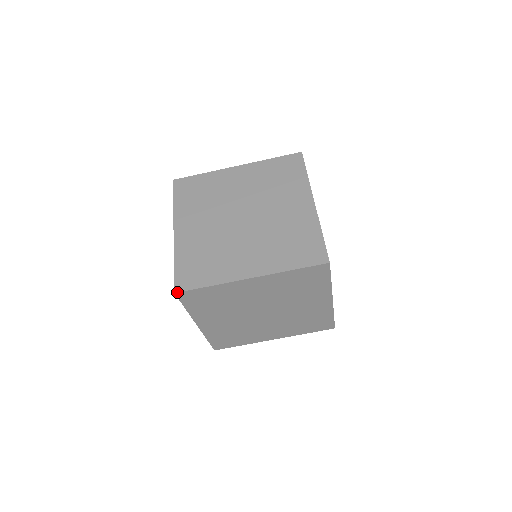
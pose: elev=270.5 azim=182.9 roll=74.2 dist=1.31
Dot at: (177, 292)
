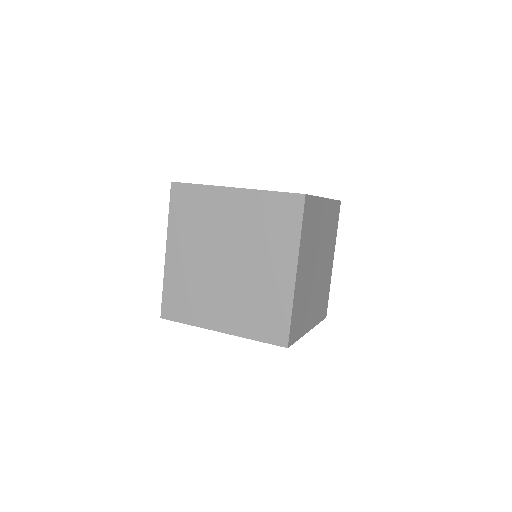
Dot at: (306, 194)
